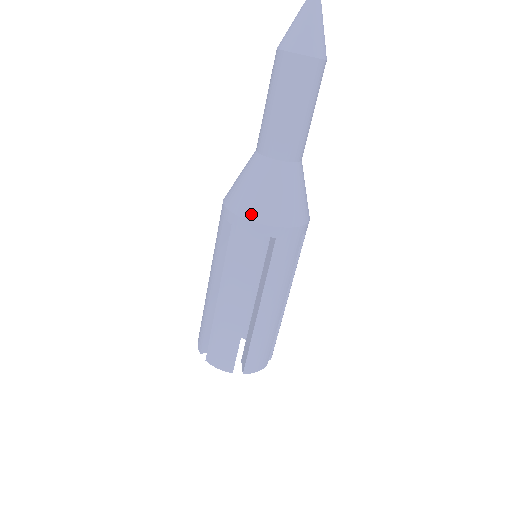
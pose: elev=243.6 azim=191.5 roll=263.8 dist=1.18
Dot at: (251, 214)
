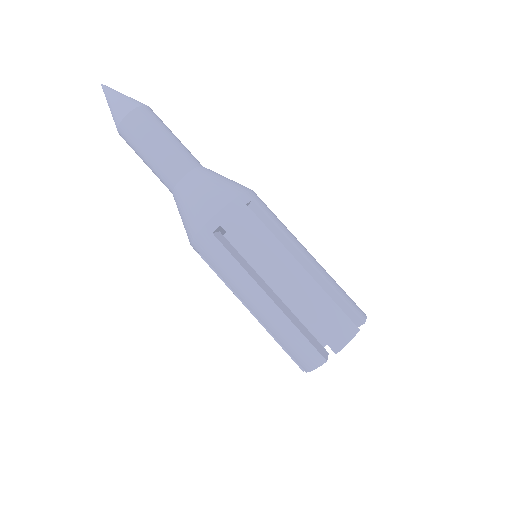
Dot at: (193, 230)
